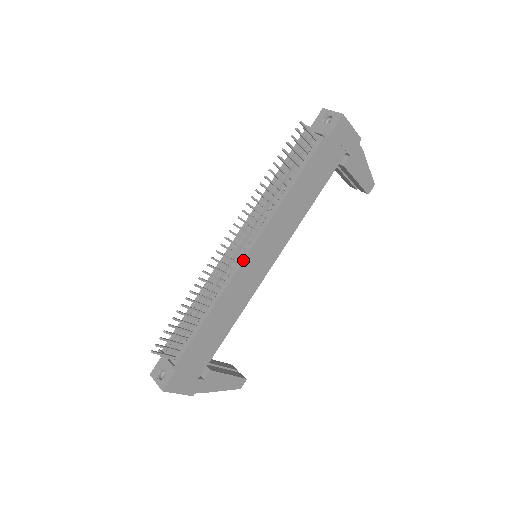
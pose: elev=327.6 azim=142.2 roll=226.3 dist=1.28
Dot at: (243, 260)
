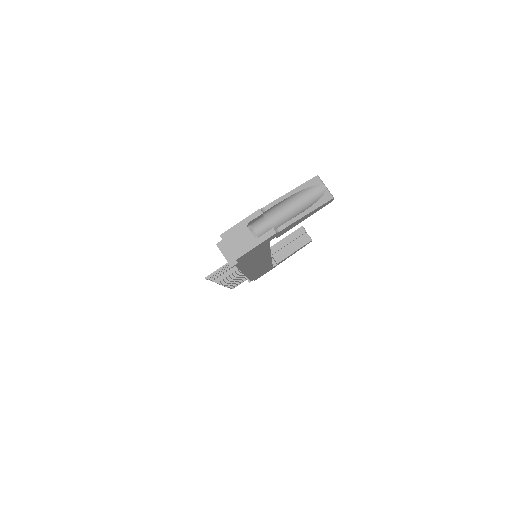
Dot at: occluded
